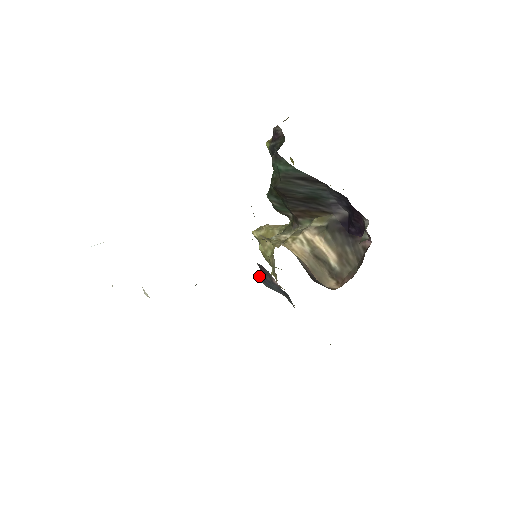
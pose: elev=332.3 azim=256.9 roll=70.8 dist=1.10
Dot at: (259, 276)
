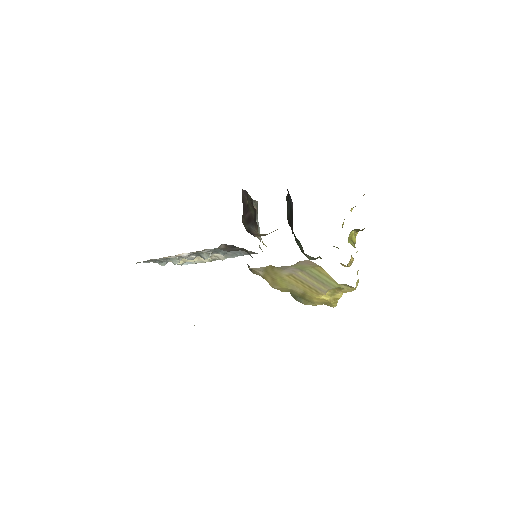
Dot at: occluded
